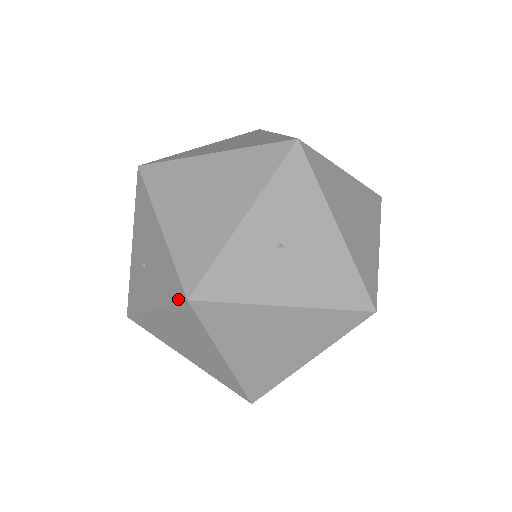
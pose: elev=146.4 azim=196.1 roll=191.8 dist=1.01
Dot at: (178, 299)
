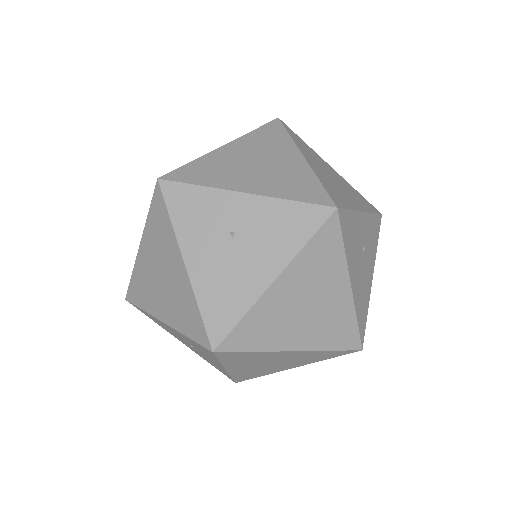
Dot at: occluded
